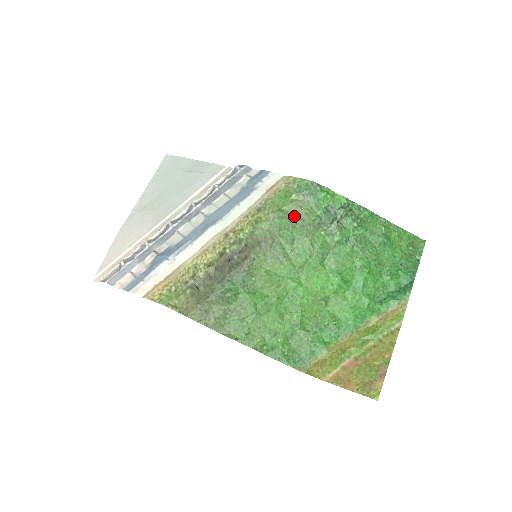
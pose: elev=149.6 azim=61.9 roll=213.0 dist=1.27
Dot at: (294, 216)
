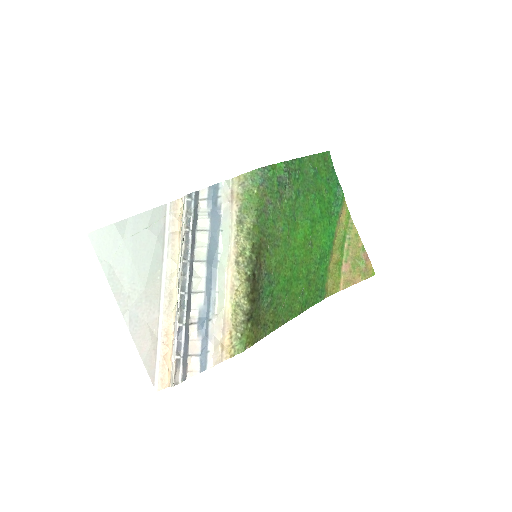
Dot at: (265, 206)
